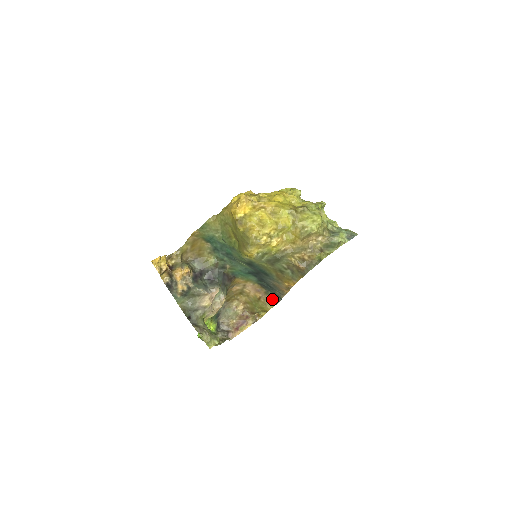
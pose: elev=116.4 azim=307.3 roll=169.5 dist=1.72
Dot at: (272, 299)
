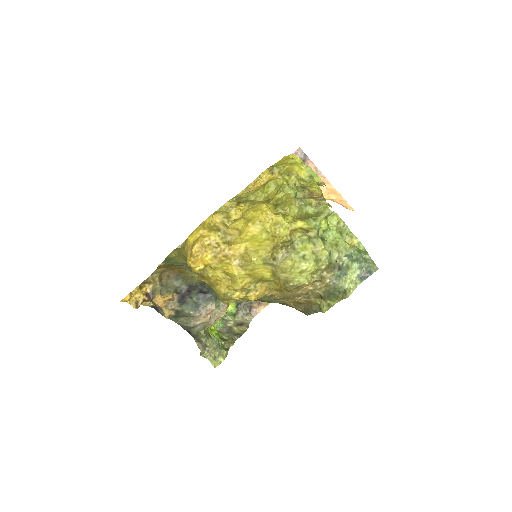
Dot at: occluded
